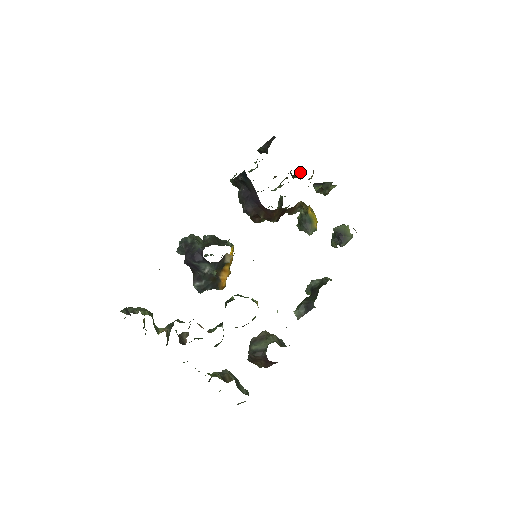
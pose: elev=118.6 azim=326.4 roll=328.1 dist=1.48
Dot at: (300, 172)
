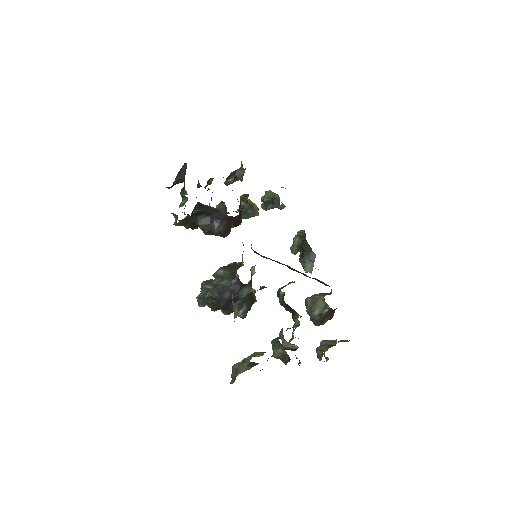
Dot at: (209, 179)
